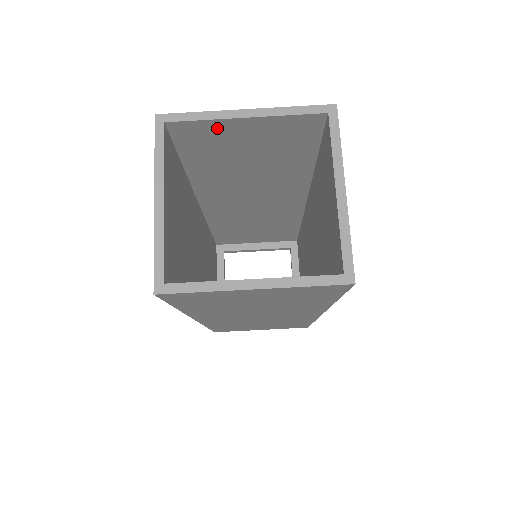
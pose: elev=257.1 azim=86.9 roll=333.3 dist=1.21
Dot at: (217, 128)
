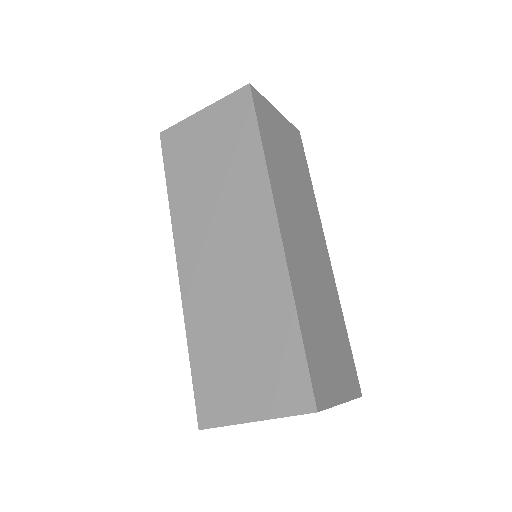
Dot at: (236, 410)
